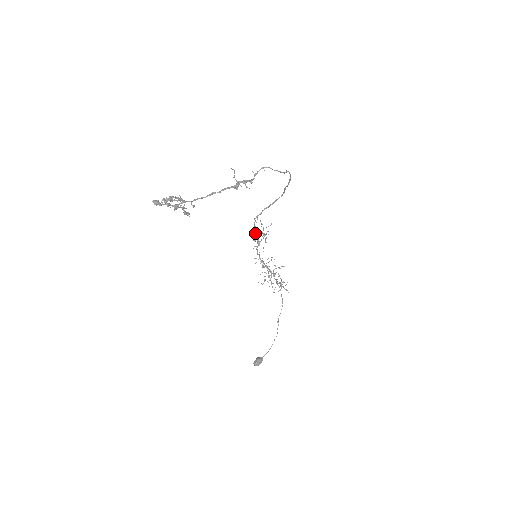
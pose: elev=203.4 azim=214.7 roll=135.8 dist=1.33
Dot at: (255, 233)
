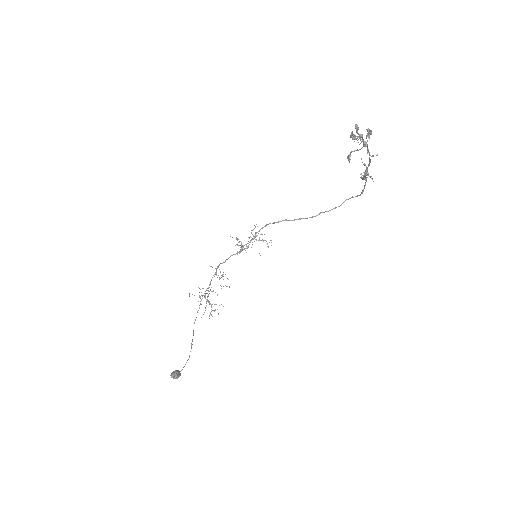
Dot at: occluded
